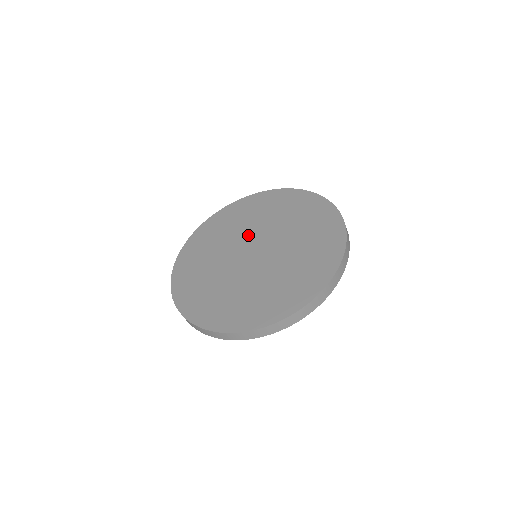
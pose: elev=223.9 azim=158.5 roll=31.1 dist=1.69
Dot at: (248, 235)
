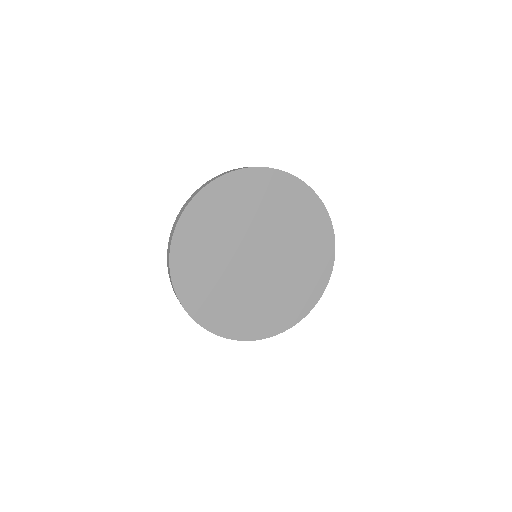
Dot at: (275, 238)
